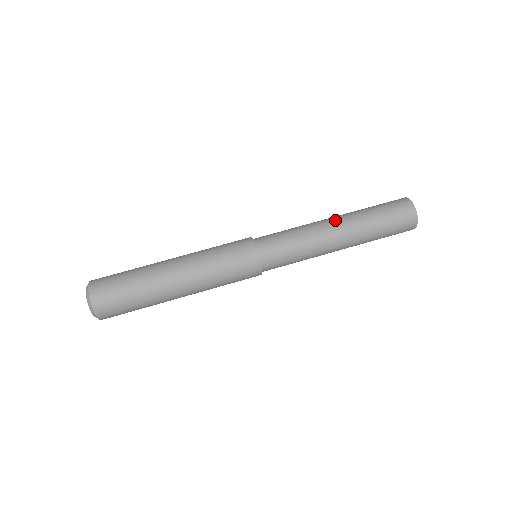
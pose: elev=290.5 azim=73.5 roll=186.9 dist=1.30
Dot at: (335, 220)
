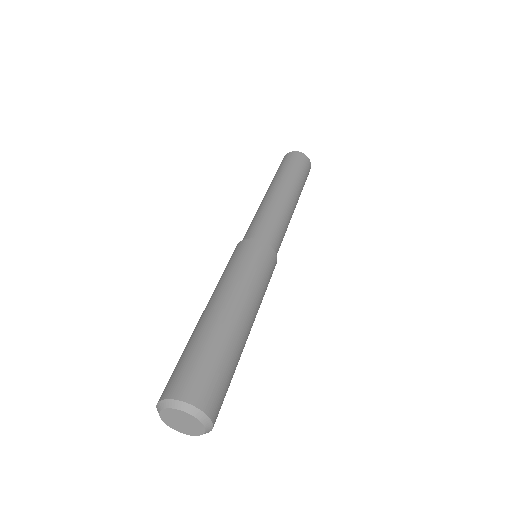
Dot at: (270, 190)
